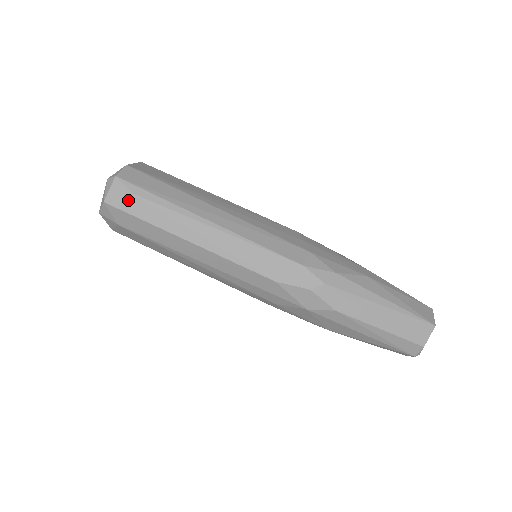
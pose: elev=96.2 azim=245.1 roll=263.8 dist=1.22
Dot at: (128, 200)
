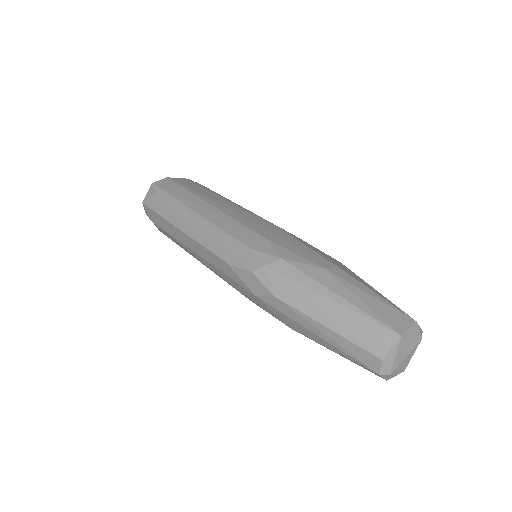
Dot at: (153, 200)
